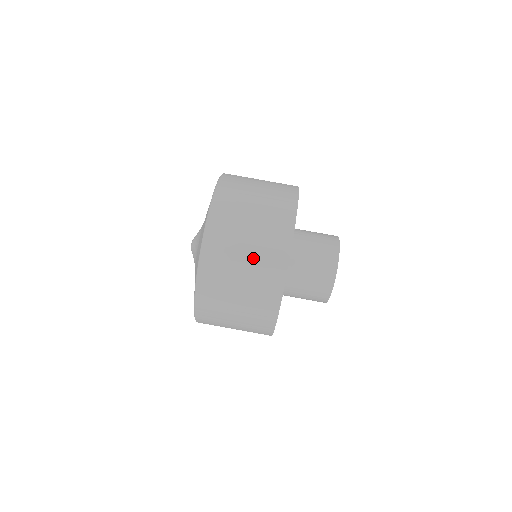
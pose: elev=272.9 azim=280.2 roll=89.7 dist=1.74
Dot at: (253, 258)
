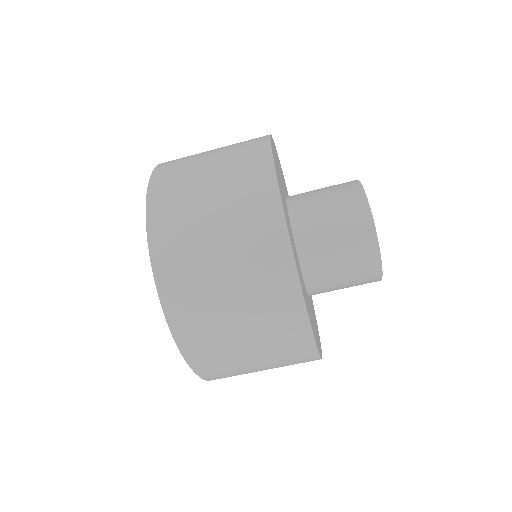
Dot at: (226, 220)
